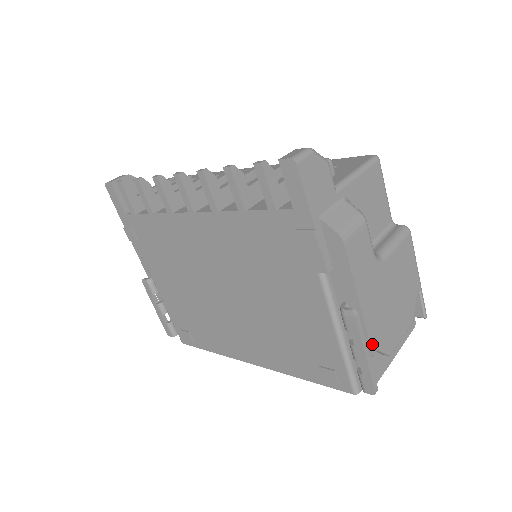
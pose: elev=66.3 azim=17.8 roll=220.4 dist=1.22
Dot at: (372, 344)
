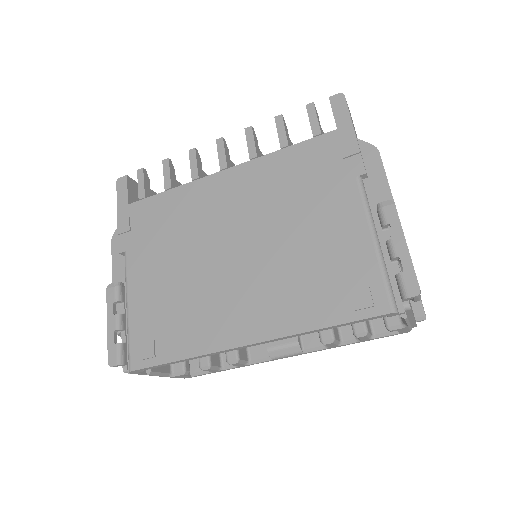
Dot at: occluded
